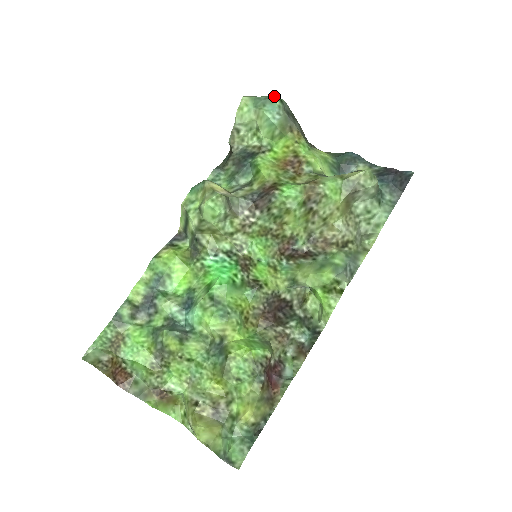
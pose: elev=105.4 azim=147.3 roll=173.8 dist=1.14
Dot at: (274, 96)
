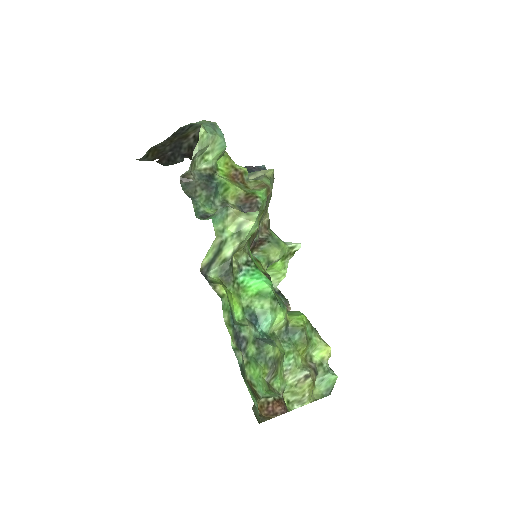
Dot at: (213, 122)
